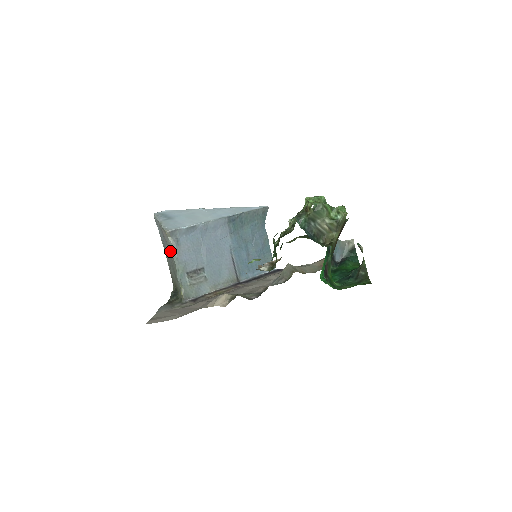
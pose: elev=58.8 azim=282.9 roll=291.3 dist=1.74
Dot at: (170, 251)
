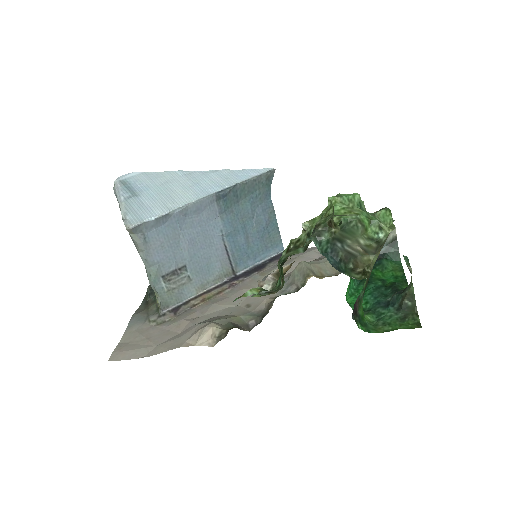
Dot at: occluded
